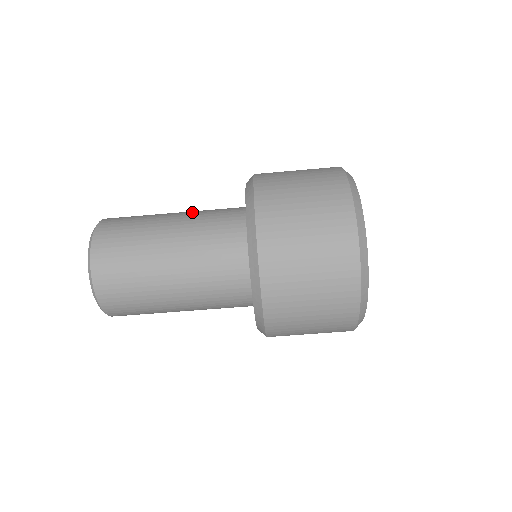
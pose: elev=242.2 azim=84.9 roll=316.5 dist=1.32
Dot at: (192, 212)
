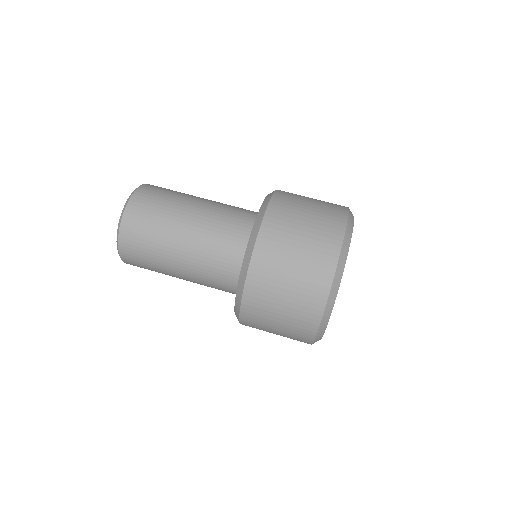
Dot at: (217, 202)
